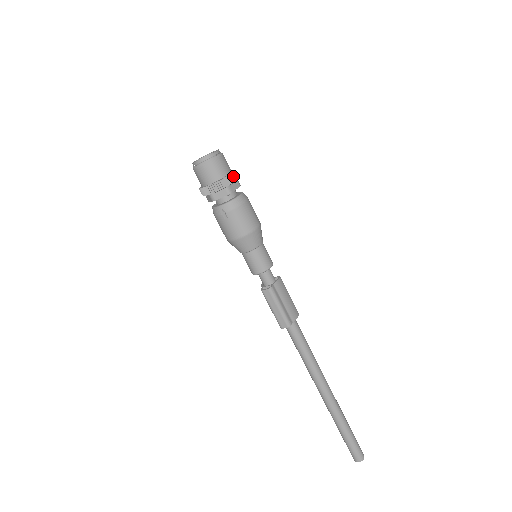
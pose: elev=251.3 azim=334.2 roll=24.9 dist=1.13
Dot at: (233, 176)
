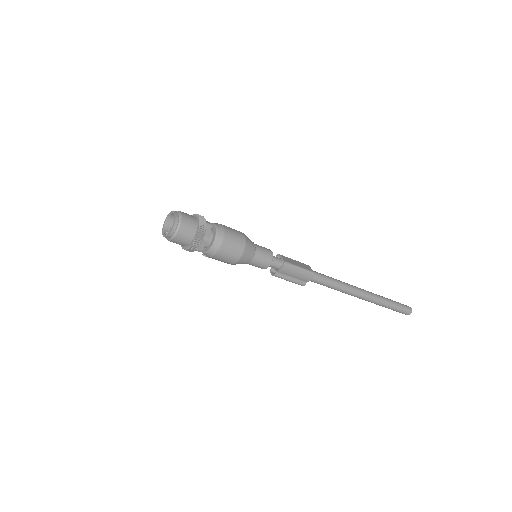
Dot at: (195, 243)
